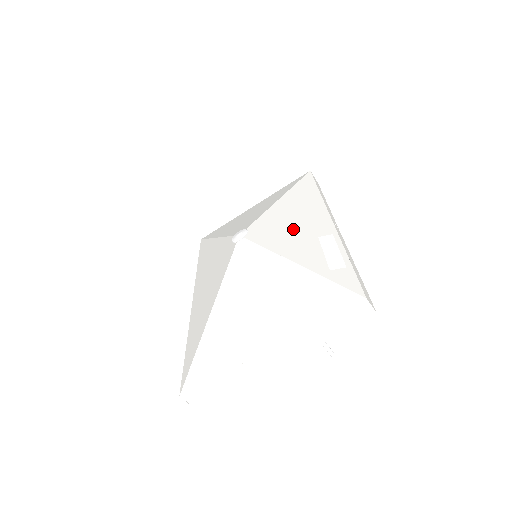
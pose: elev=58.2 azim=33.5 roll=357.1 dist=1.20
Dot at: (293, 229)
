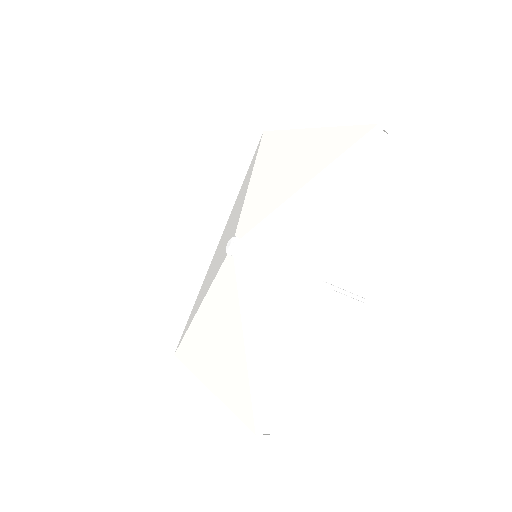
Dot at: (274, 274)
